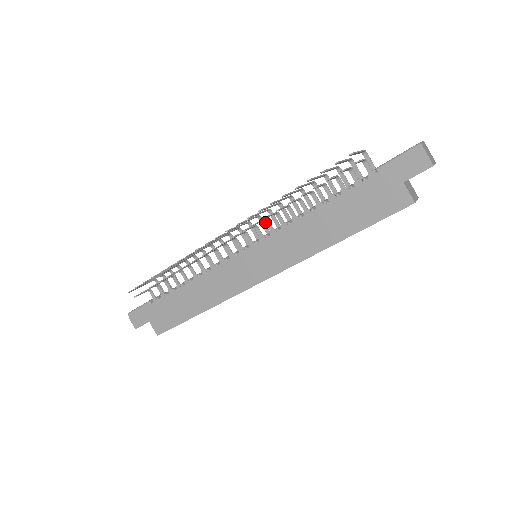
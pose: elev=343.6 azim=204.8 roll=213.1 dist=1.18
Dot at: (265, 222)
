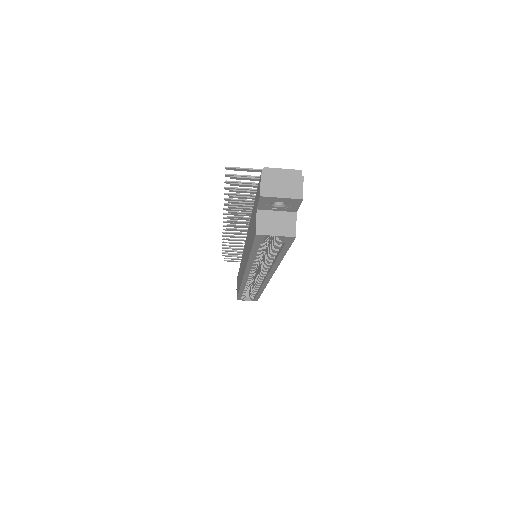
Dot at: occluded
